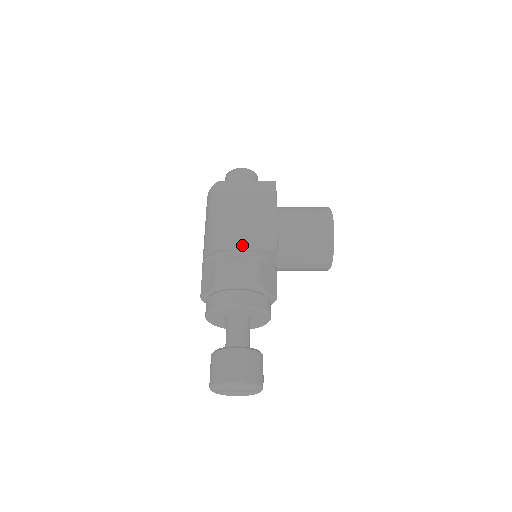
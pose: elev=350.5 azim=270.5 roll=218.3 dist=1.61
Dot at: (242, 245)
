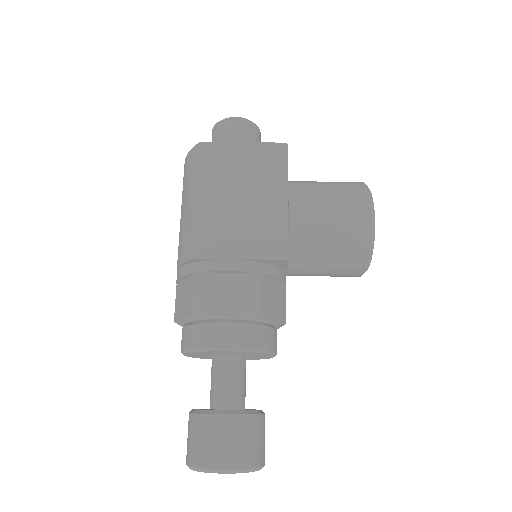
Dot at: (234, 250)
